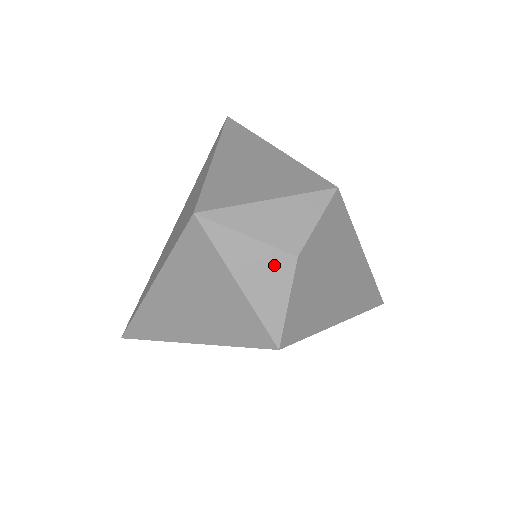
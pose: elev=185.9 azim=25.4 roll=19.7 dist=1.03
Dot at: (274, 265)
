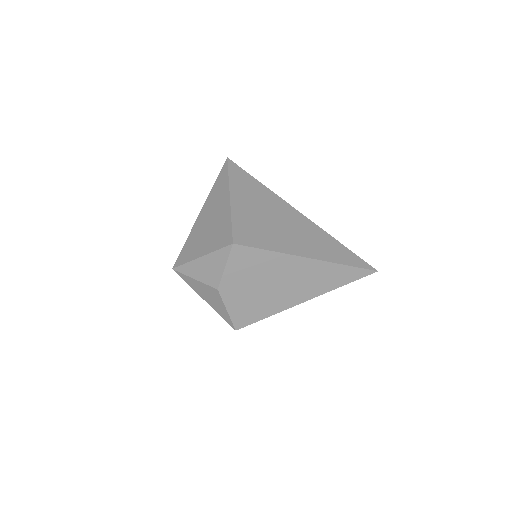
Dot at: (211, 293)
